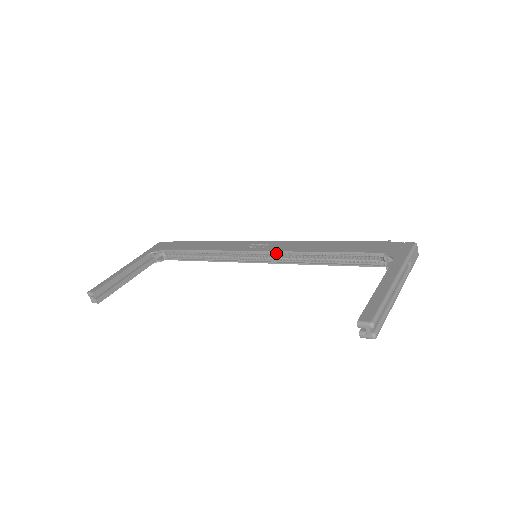
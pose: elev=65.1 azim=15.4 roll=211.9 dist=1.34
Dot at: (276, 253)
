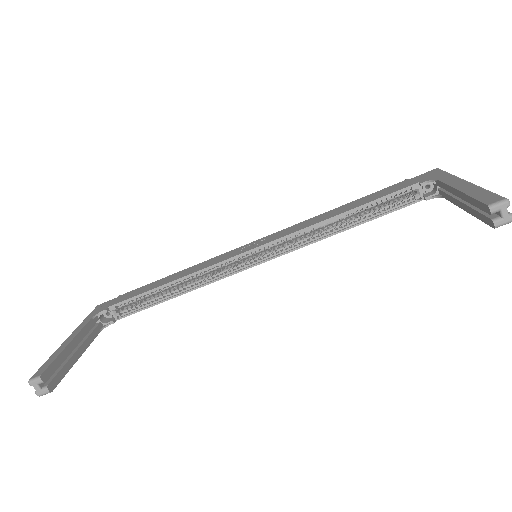
Dot at: (283, 240)
